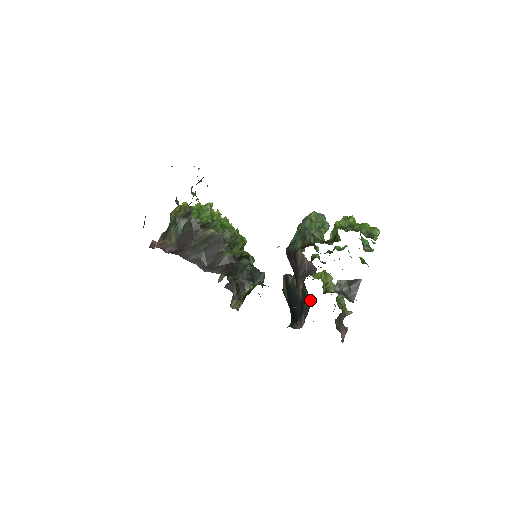
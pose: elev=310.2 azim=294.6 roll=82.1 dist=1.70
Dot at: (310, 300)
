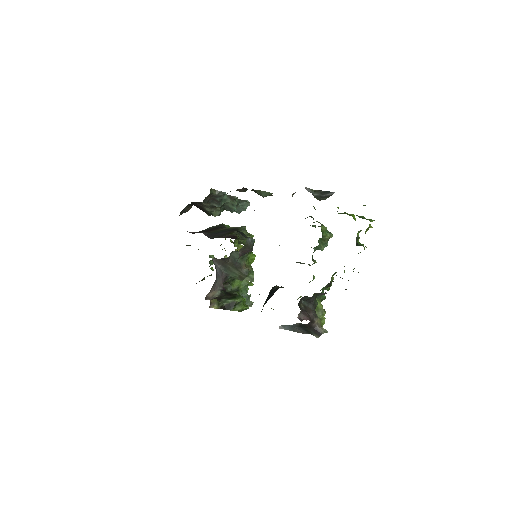
Dot at: occluded
